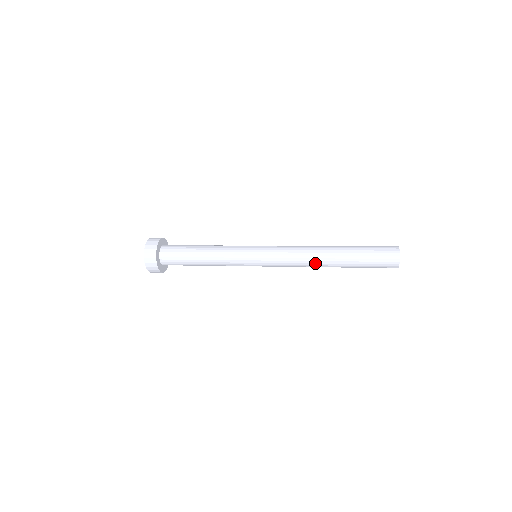
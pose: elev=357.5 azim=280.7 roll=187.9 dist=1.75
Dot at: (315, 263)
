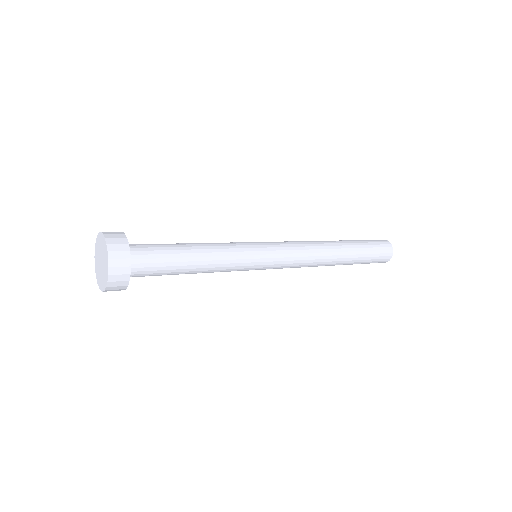
Dot at: (325, 258)
